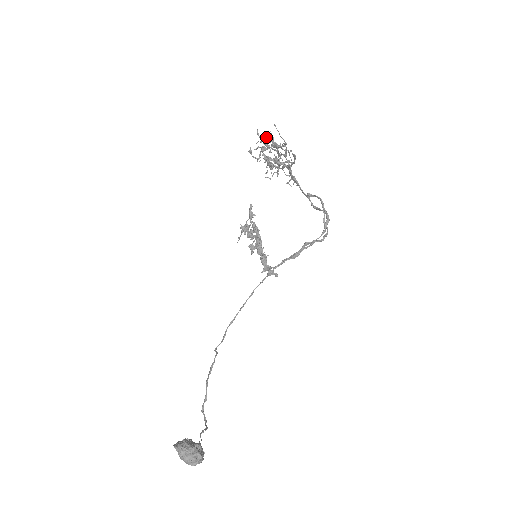
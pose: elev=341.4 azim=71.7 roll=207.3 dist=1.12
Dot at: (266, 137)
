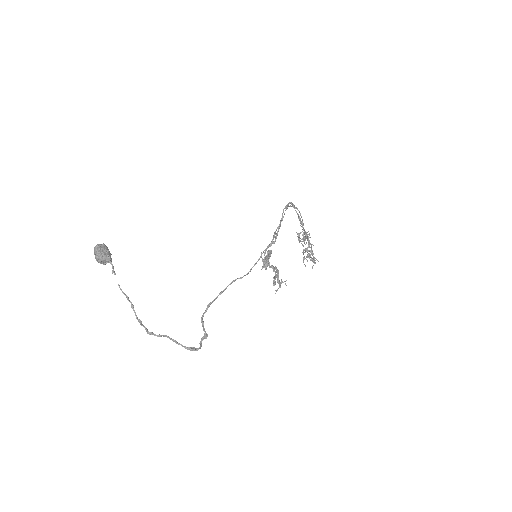
Dot at: (305, 244)
